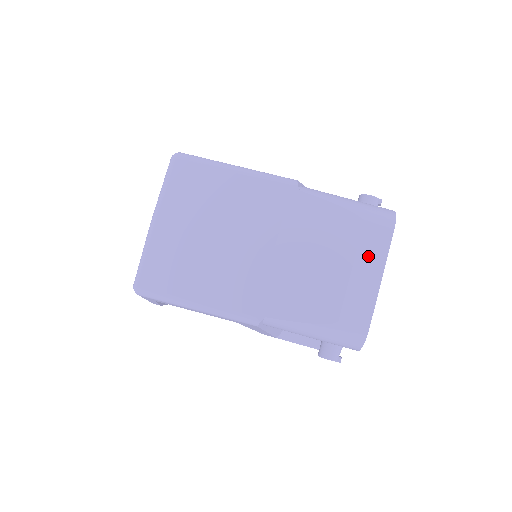
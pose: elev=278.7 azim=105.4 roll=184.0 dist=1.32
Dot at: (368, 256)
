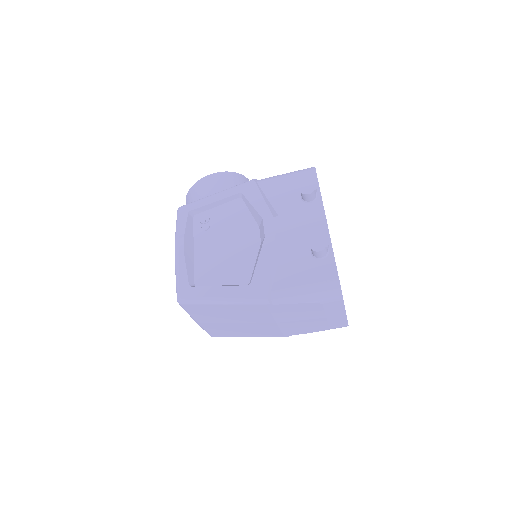
Dot at: (333, 312)
